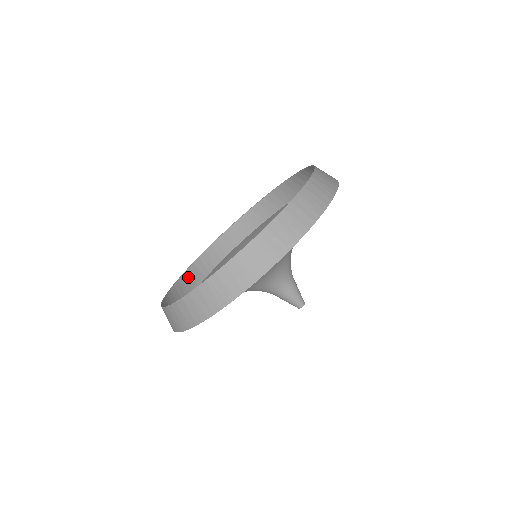
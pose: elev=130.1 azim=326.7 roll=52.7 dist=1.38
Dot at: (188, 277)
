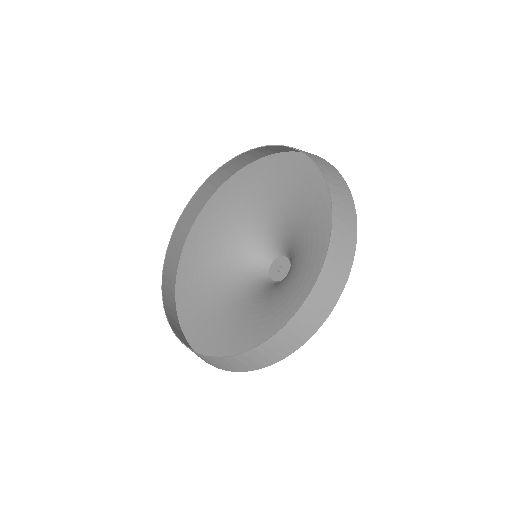
Dot at: (183, 342)
